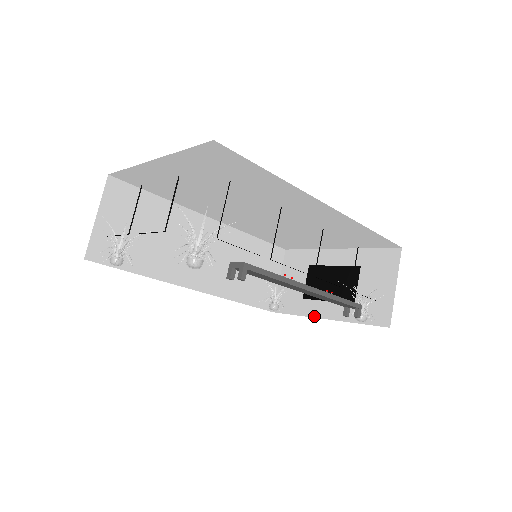
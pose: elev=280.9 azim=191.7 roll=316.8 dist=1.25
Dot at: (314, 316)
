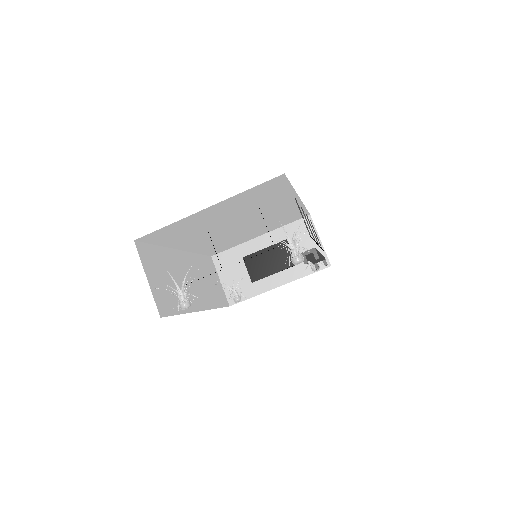
Dot at: (270, 289)
